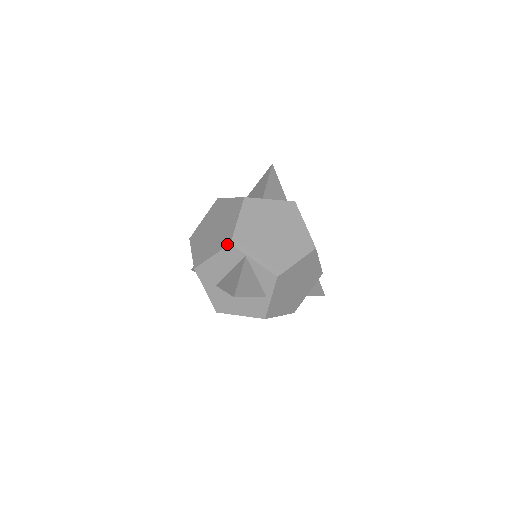
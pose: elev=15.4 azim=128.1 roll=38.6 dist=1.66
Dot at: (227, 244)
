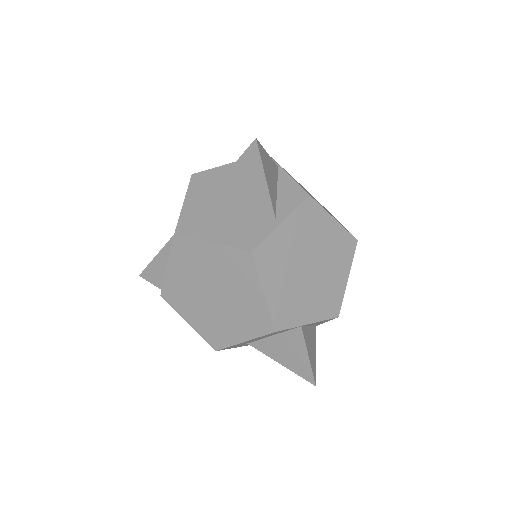
Dot at: occluded
